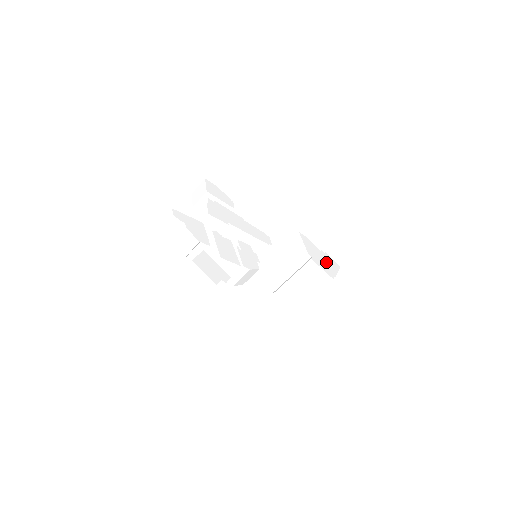
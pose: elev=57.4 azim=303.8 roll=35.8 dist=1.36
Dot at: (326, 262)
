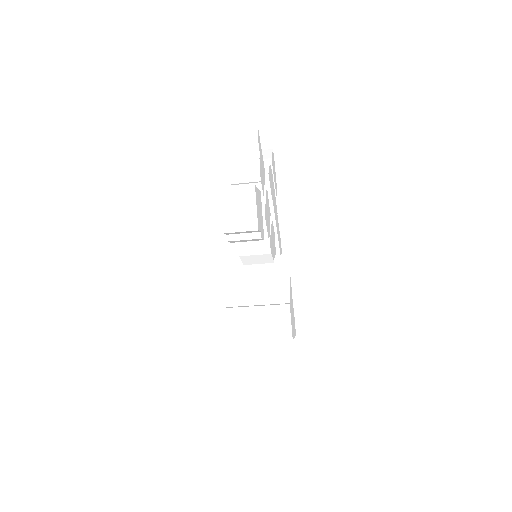
Dot at: occluded
